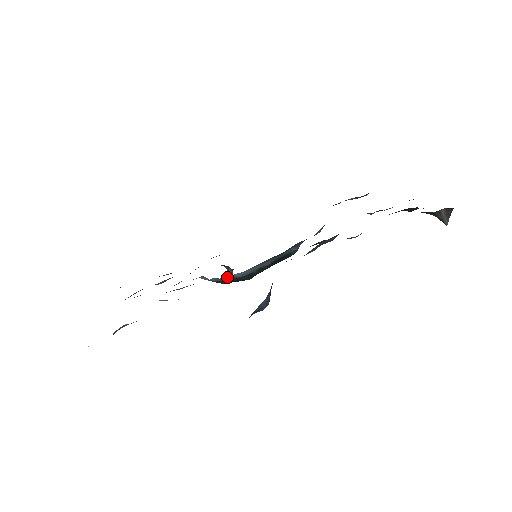
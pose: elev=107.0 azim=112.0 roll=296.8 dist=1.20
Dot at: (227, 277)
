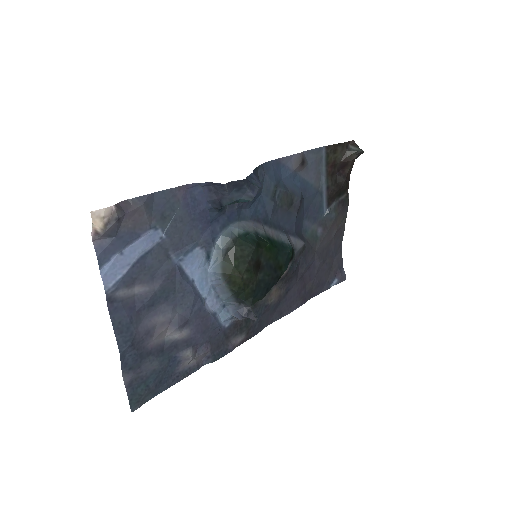
Dot at: (227, 232)
